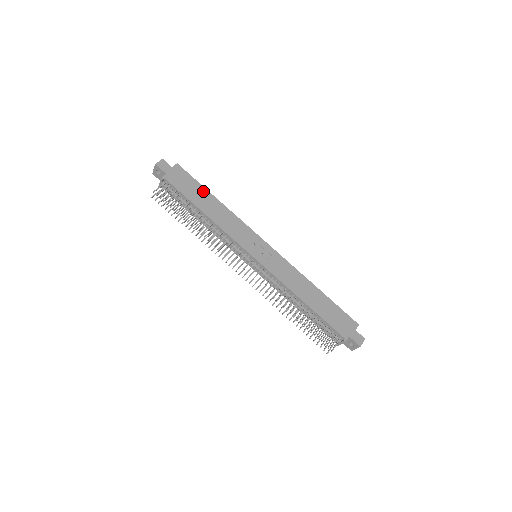
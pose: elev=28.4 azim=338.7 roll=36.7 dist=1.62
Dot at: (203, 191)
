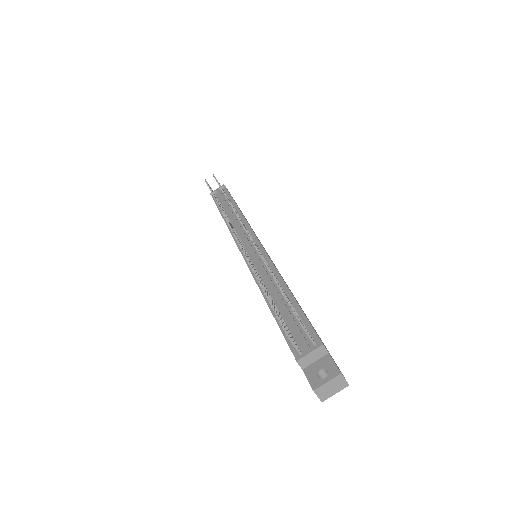
Dot at: (244, 216)
